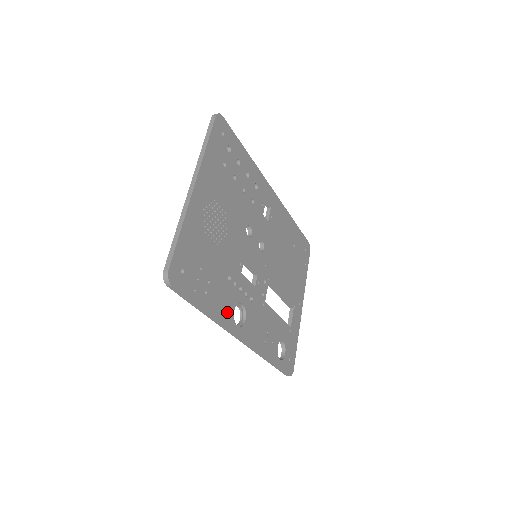
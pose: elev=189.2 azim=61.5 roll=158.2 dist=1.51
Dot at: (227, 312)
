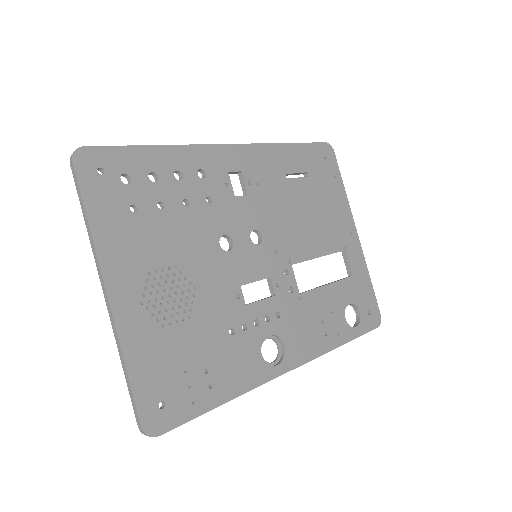
Dot at: (253, 369)
